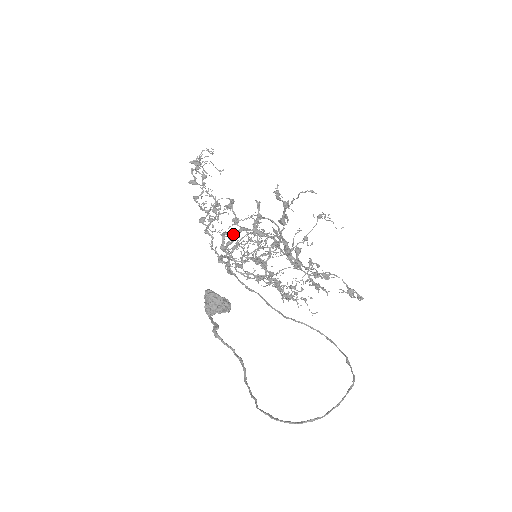
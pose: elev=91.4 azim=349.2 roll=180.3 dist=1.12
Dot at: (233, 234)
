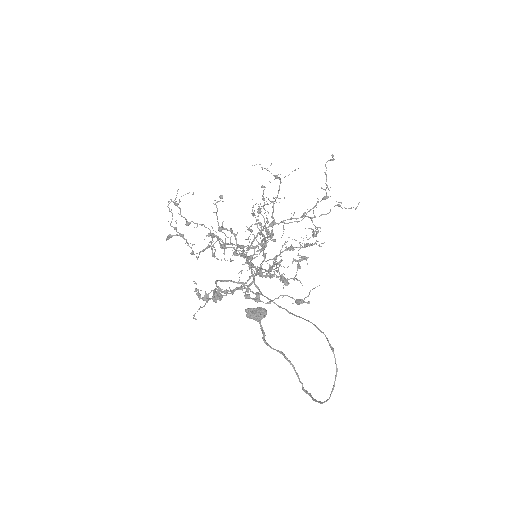
Dot at: occluded
